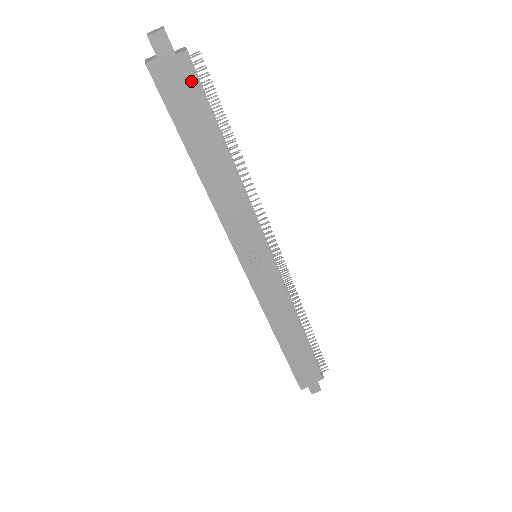
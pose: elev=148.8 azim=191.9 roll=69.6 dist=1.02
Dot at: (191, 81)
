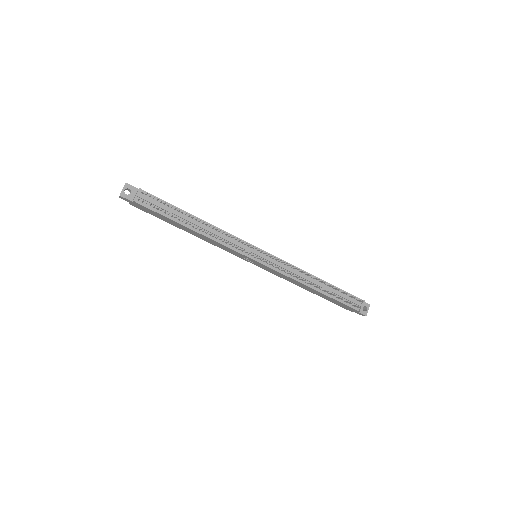
Dot at: (147, 208)
